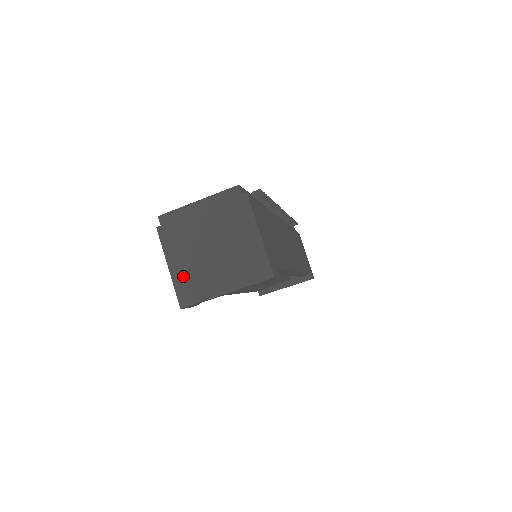
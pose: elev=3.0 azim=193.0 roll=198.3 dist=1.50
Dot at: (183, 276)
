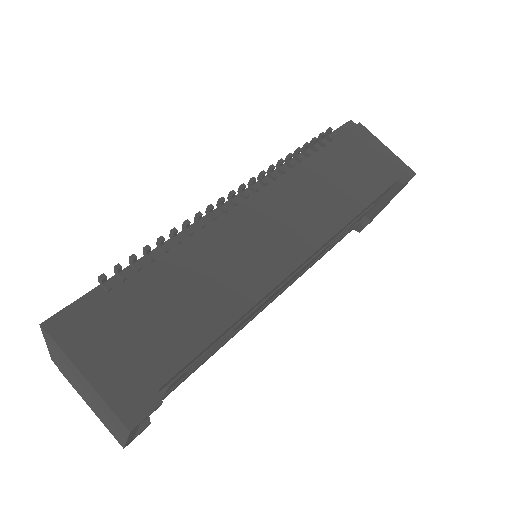
Dot at: (100, 418)
